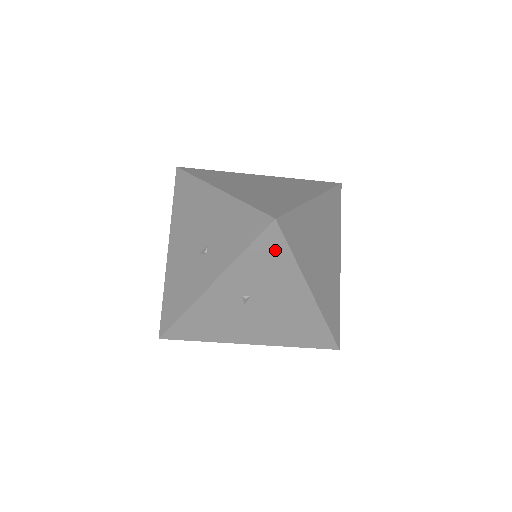
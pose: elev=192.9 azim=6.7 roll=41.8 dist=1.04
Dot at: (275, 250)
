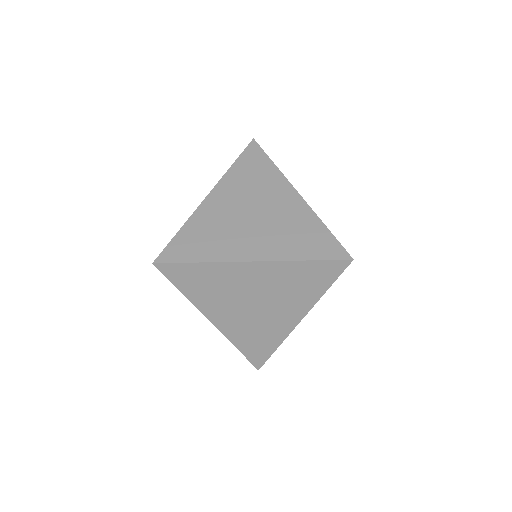
Dot at: occluded
